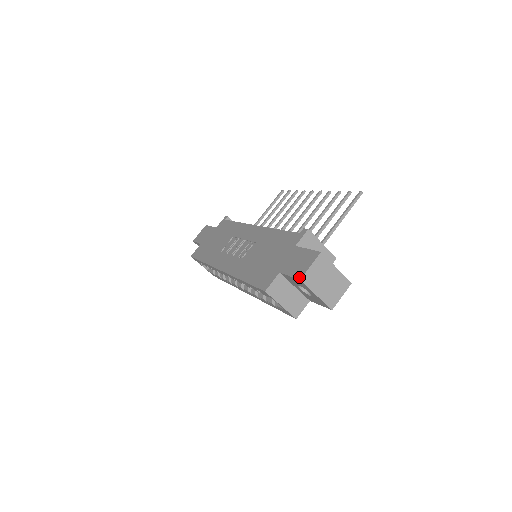
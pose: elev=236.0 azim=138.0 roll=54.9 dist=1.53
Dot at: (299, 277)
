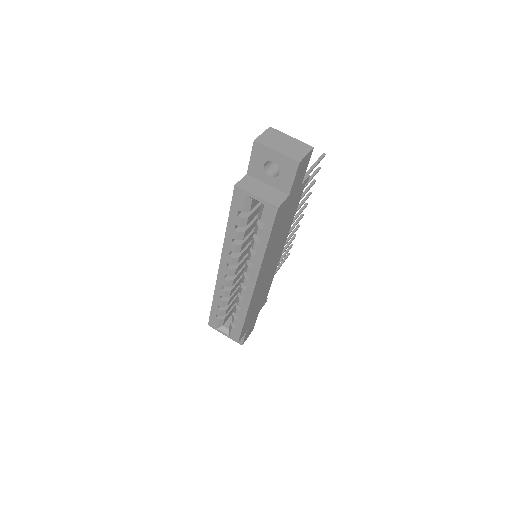
Dot at: (254, 142)
